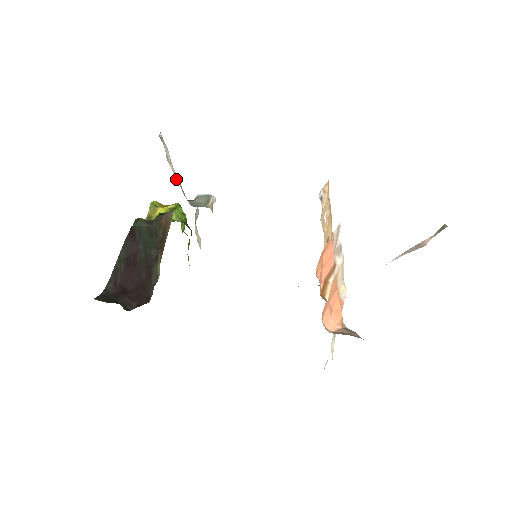
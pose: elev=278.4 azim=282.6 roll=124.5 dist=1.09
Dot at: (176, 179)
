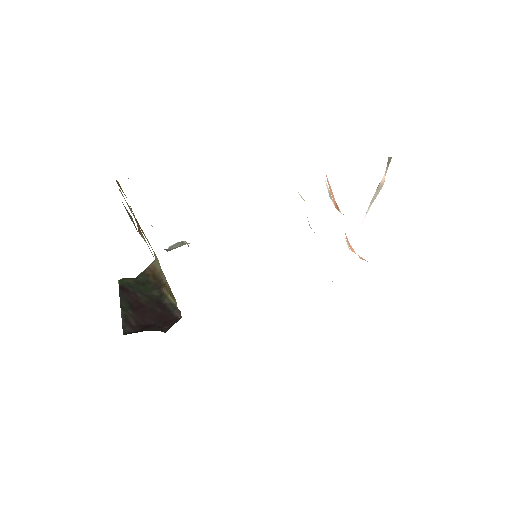
Dot at: occluded
